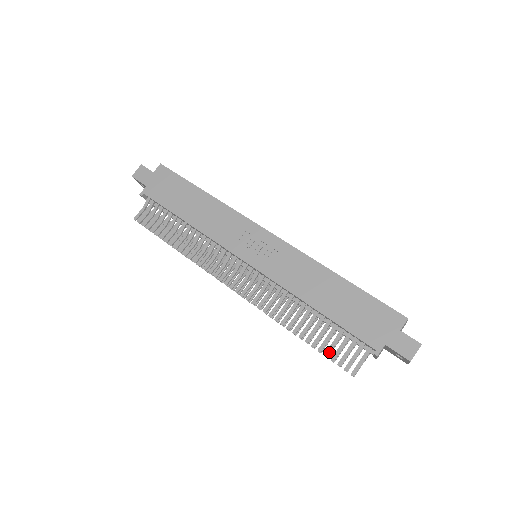
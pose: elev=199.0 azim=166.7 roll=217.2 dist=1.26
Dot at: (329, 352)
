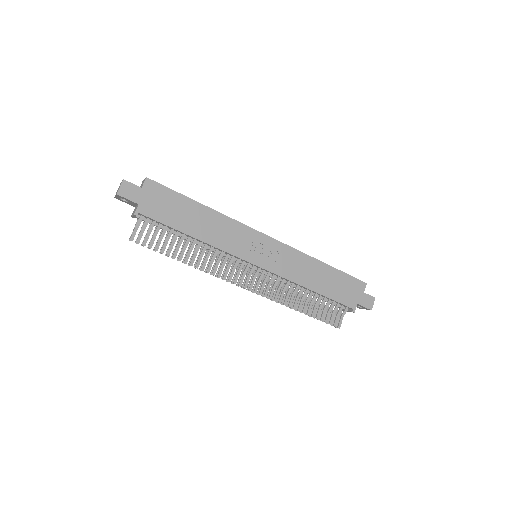
Dot at: (323, 317)
